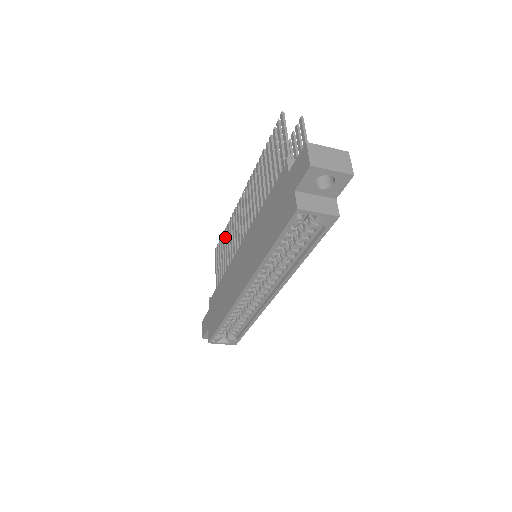
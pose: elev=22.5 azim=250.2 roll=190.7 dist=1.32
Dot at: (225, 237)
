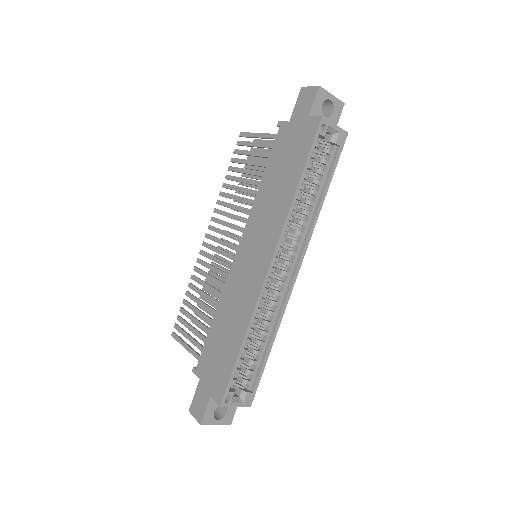
Dot at: (190, 298)
